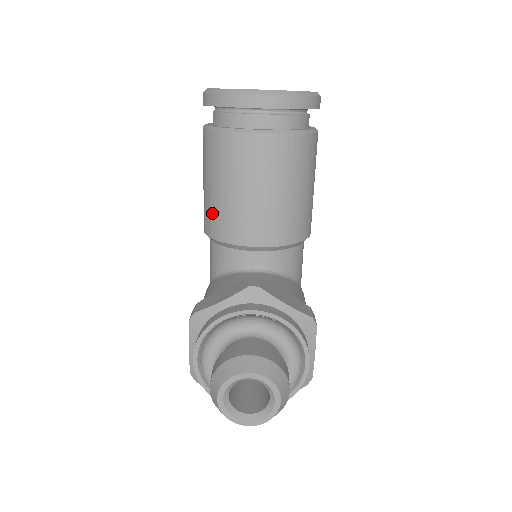
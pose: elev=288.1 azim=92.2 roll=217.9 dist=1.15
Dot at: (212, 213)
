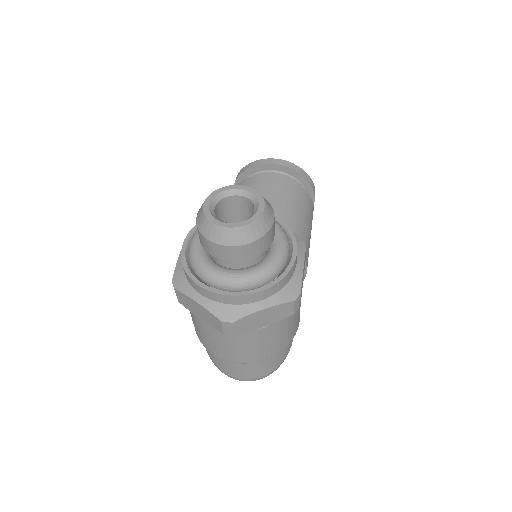
Dot at: occluded
